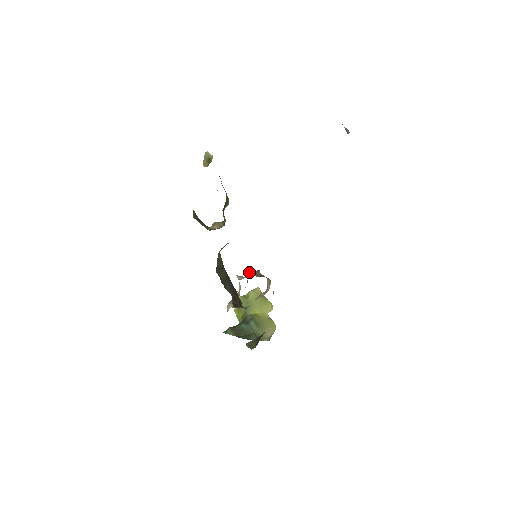
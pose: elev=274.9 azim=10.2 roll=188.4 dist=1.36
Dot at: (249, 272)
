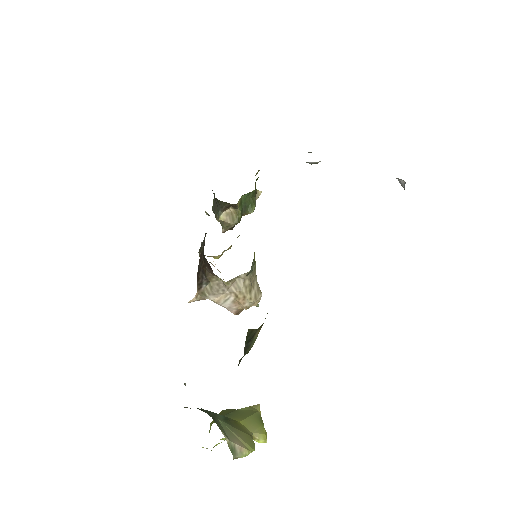
Dot at: occluded
